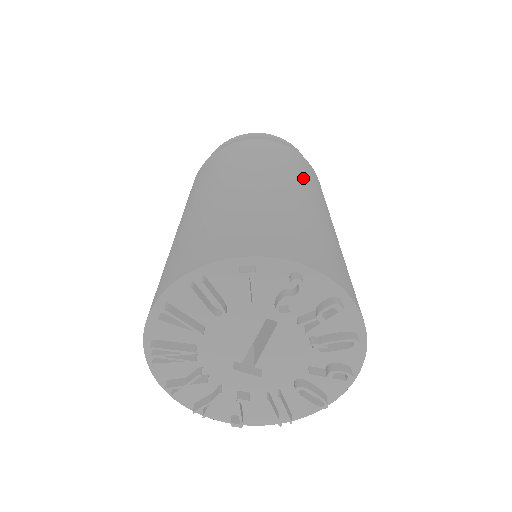
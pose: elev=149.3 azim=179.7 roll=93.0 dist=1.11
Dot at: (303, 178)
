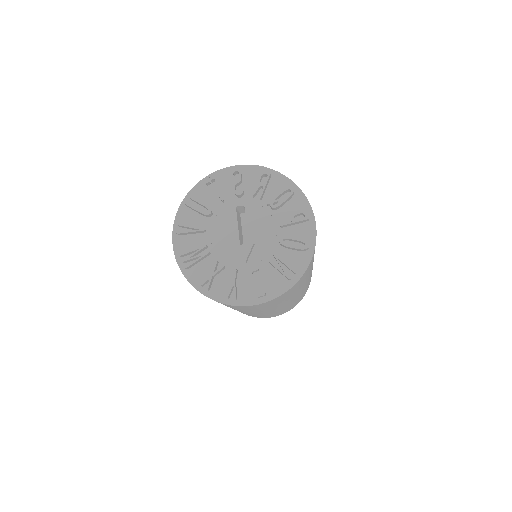
Dot at: occluded
